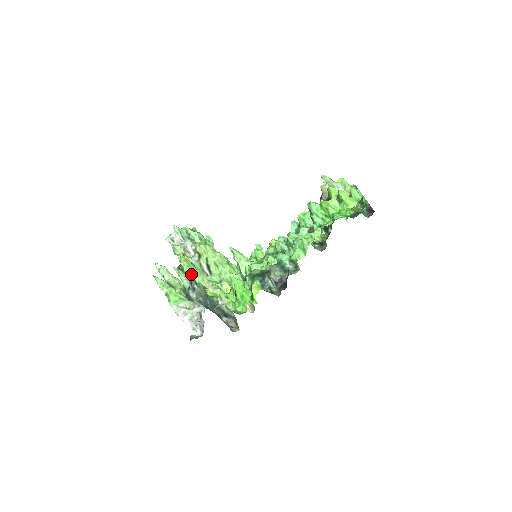
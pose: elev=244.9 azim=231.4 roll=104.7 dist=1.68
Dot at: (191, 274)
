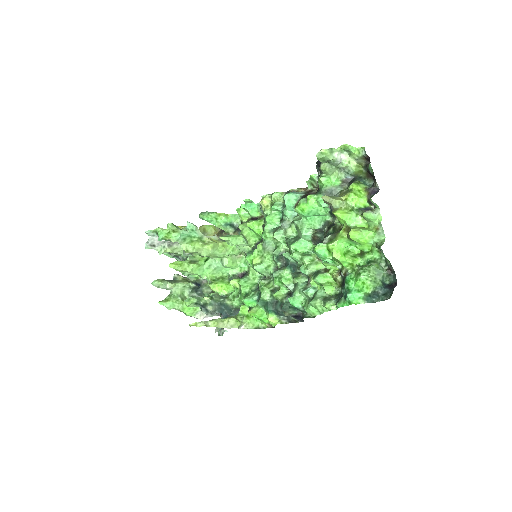
Dot at: (191, 273)
